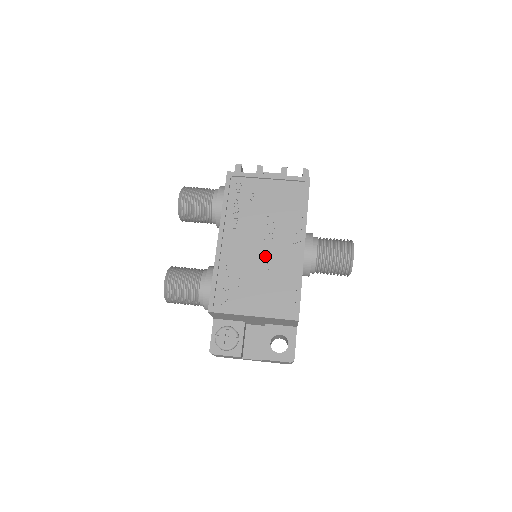
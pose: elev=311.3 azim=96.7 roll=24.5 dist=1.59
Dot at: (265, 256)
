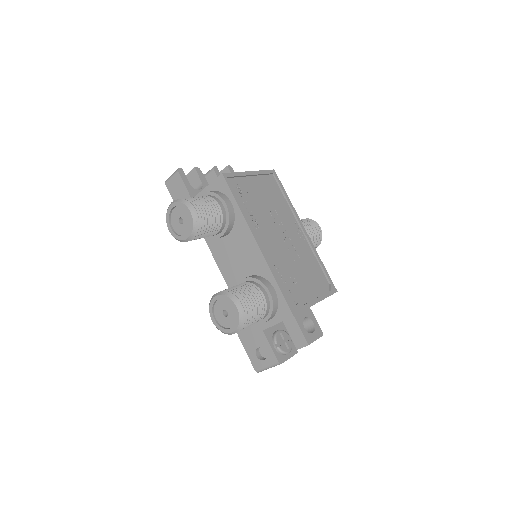
Dot at: (291, 248)
